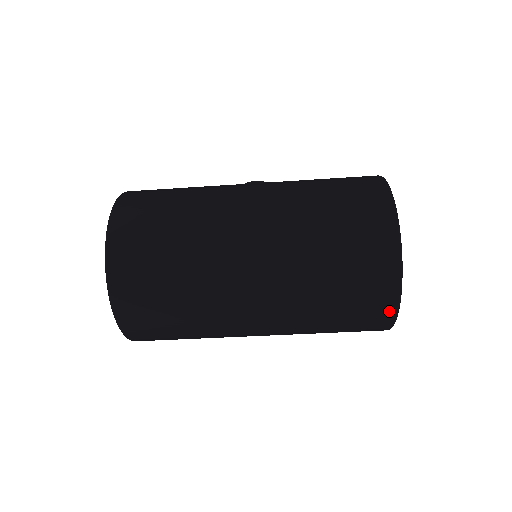
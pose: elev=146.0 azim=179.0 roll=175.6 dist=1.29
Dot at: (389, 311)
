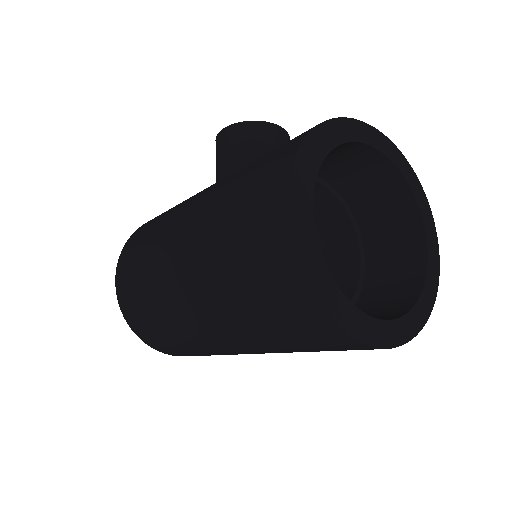
Dot at: occluded
